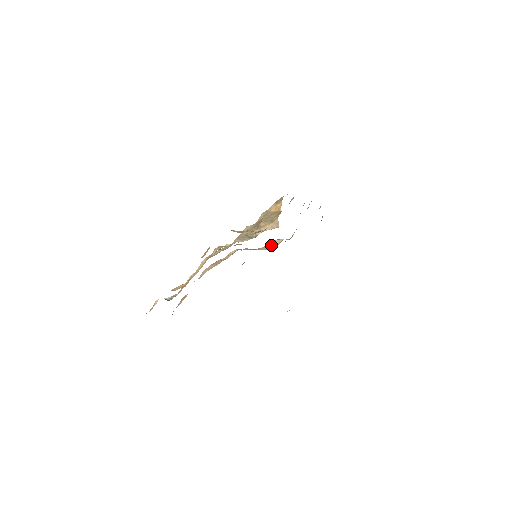
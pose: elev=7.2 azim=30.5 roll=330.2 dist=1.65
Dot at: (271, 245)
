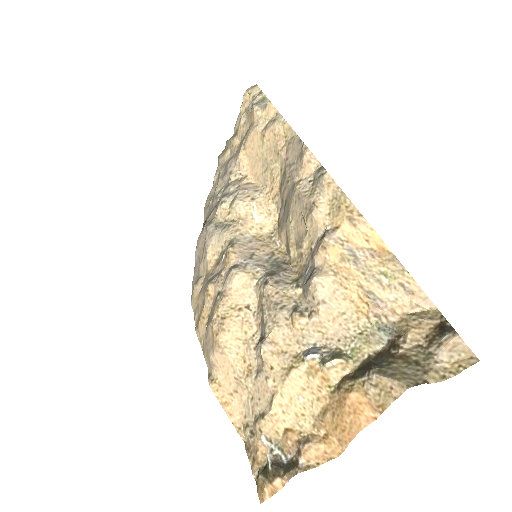
Dot at: (256, 220)
